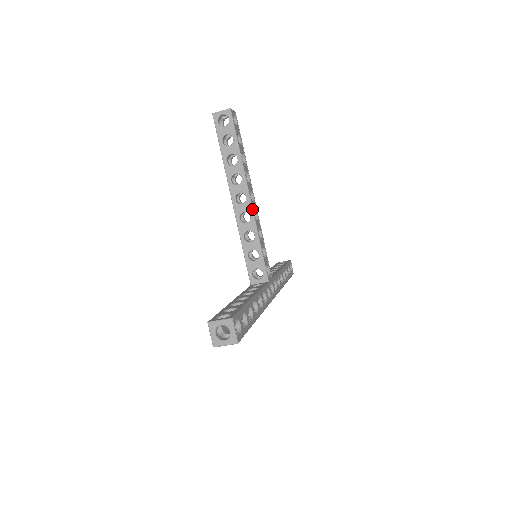
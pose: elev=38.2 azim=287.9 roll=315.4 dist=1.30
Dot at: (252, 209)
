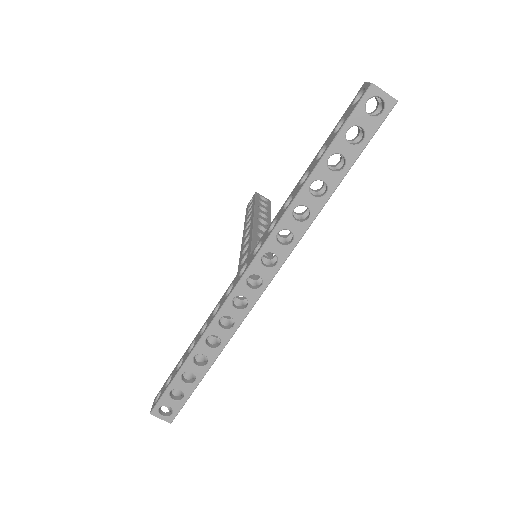
Dot at: occluded
